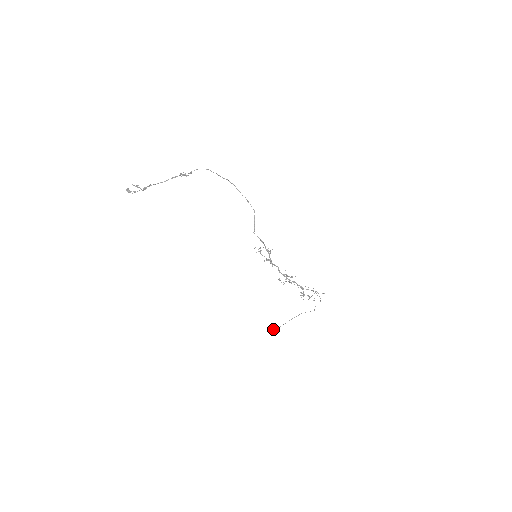
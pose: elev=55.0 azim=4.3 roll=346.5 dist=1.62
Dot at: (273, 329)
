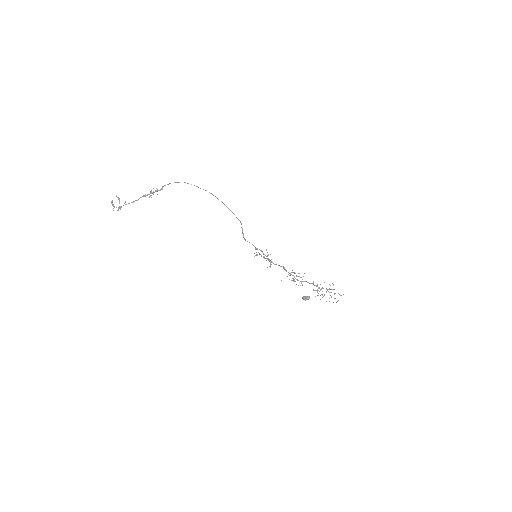
Dot at: (305, 297)
